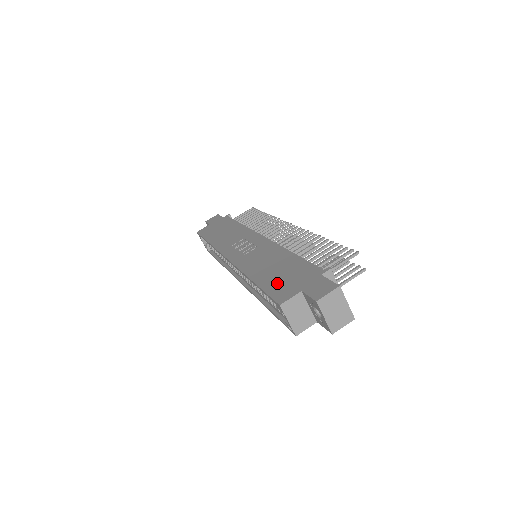
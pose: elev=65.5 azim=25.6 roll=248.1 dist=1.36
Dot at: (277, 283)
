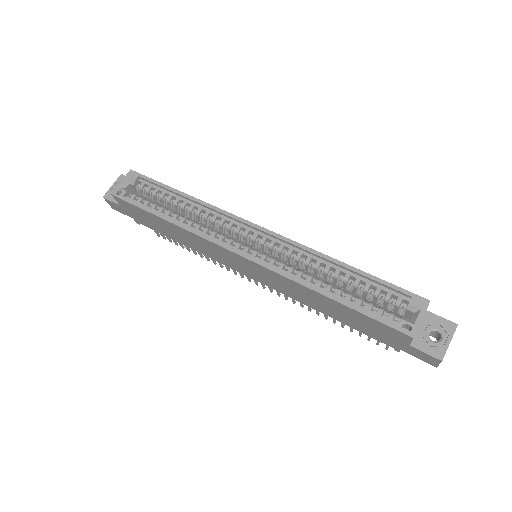
Dot at: occluded
